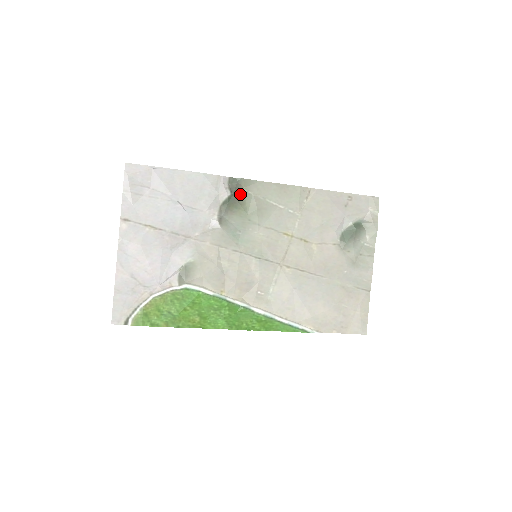
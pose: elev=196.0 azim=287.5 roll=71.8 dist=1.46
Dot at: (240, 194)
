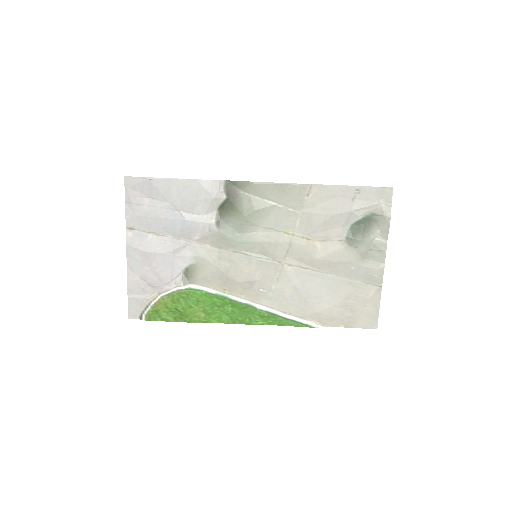
Dot at: (236, 197)
